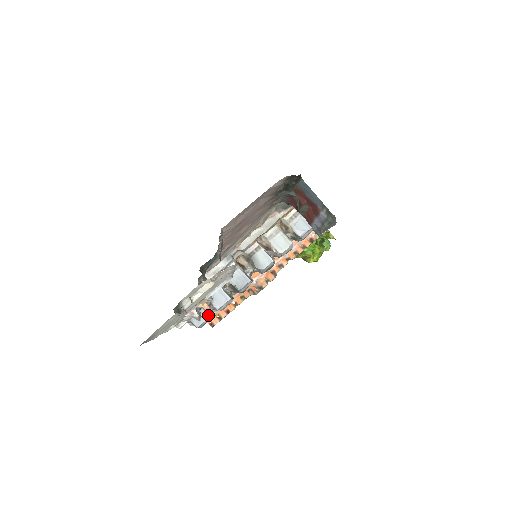
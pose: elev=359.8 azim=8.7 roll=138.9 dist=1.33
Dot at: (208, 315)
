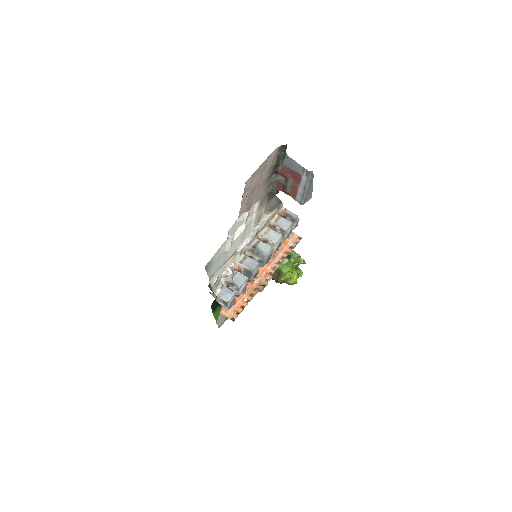
Dot at: (233, 292)
